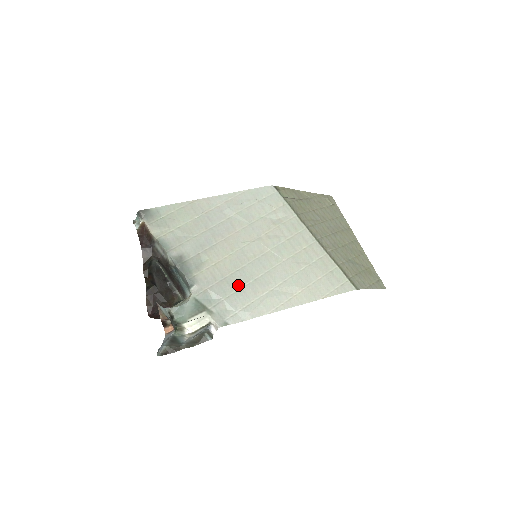
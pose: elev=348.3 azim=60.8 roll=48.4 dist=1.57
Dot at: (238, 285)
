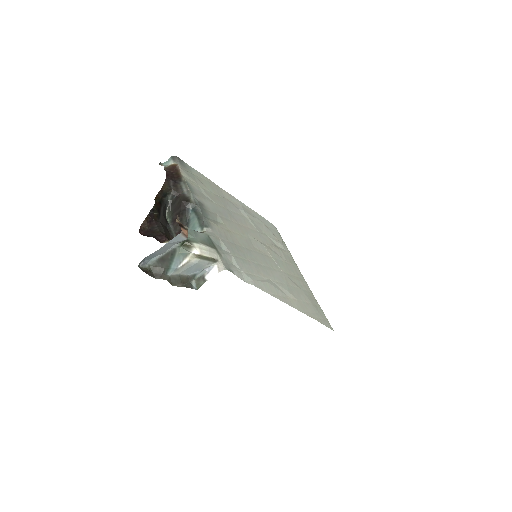
Dot at: (245, 256)
